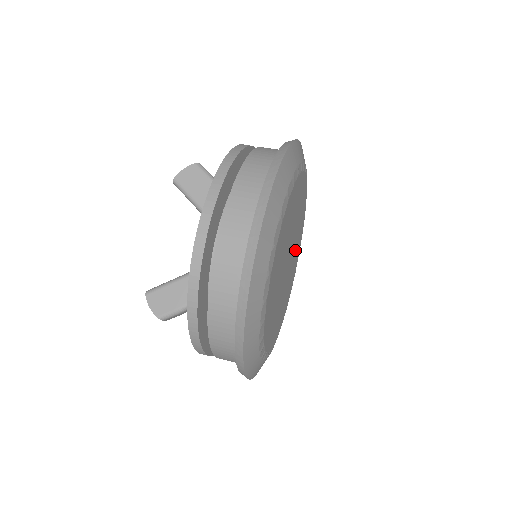
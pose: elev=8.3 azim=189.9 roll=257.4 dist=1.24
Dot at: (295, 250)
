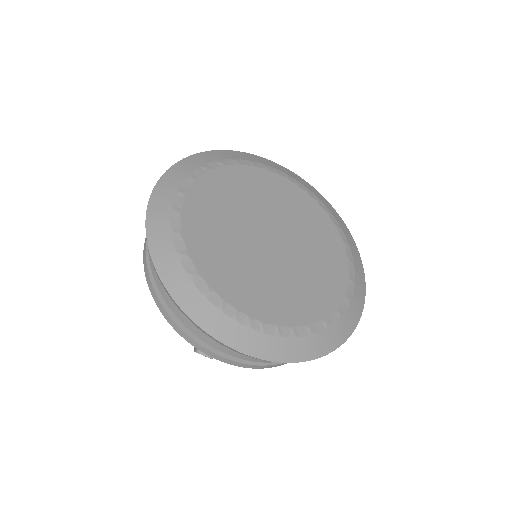
Dot at: (312, 244)
